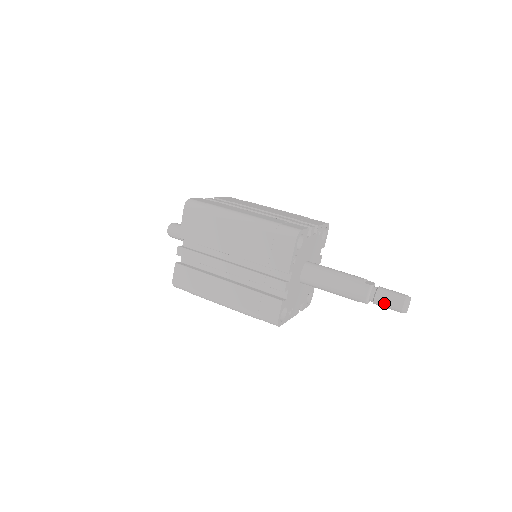
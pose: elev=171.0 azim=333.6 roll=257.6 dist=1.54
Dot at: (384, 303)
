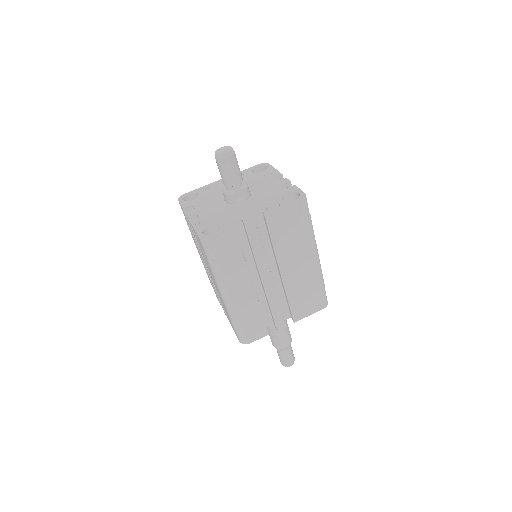
Dot at: (277, 352)
